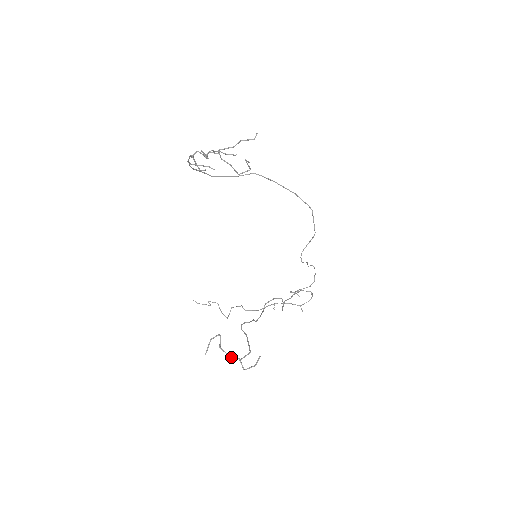
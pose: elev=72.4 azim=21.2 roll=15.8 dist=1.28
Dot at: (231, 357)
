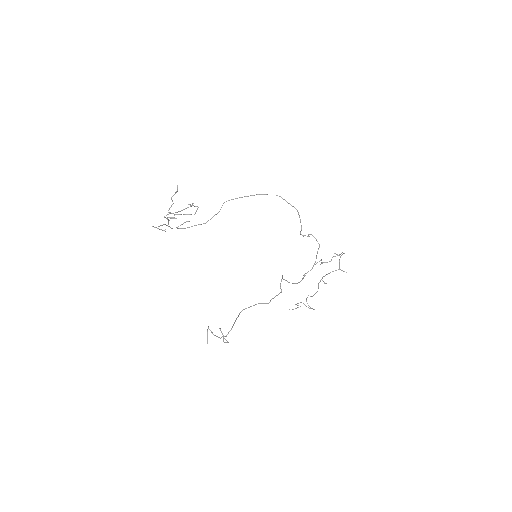
Dot at: (220, 338)
